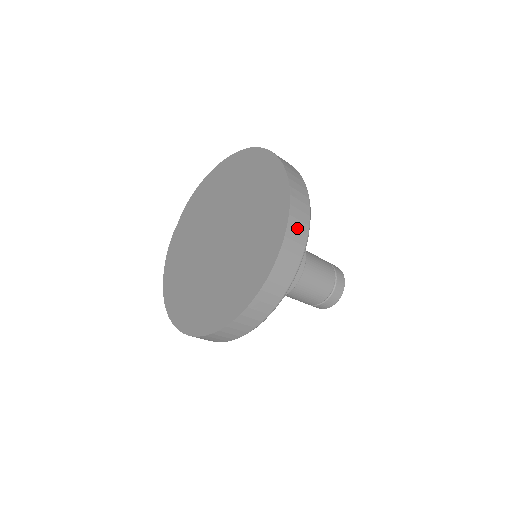
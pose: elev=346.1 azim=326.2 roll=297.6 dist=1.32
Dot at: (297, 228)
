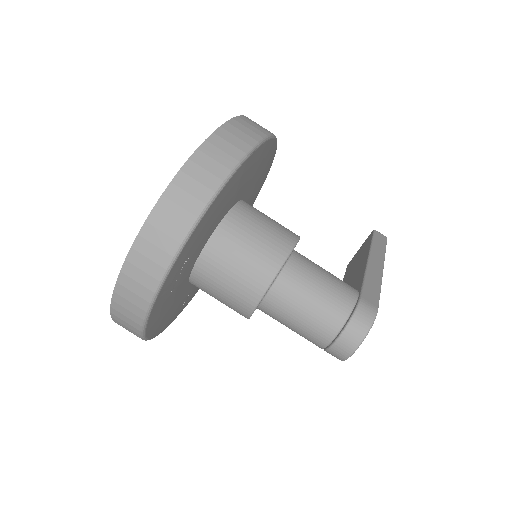
Dot at: (155, 241)
